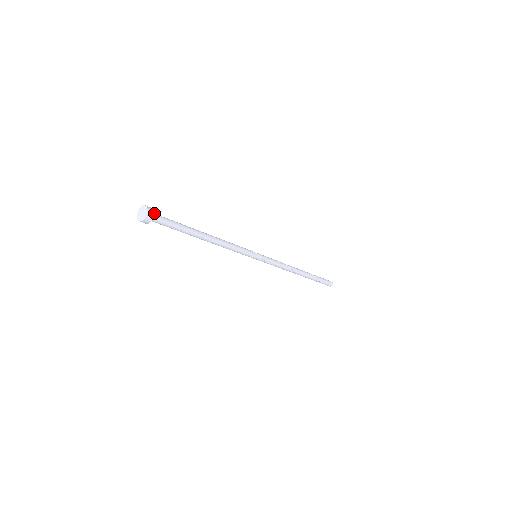
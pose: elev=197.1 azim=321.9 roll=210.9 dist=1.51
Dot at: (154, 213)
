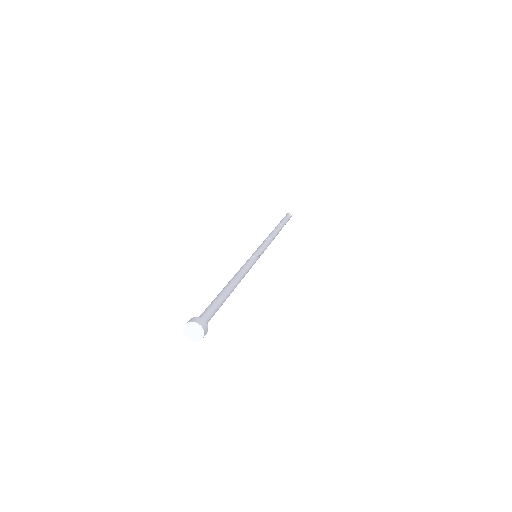
Dot at: (203, 320)
